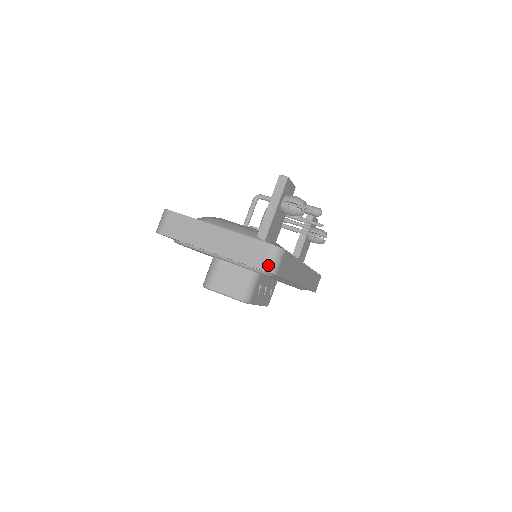
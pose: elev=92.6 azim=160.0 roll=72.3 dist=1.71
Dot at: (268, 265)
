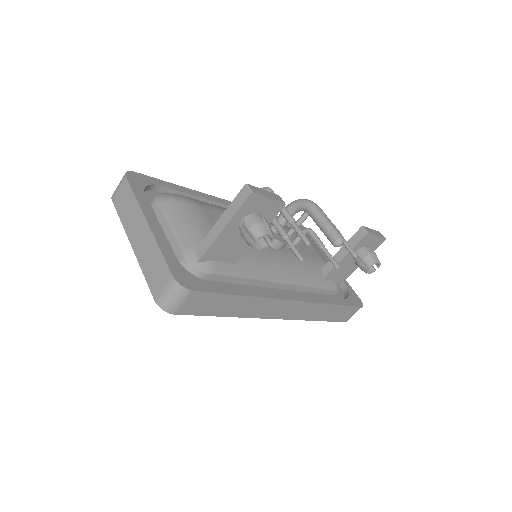
Dot at: (162, 299)
